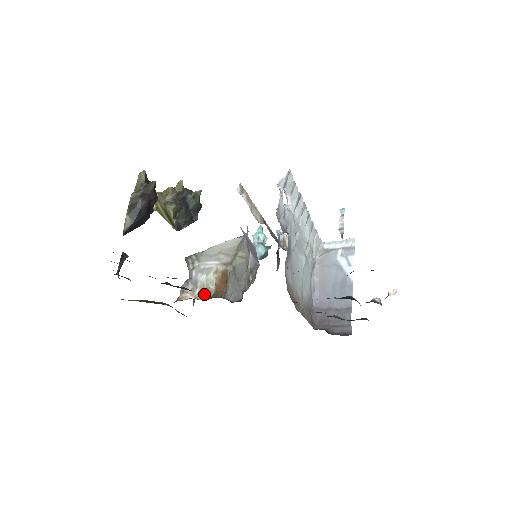
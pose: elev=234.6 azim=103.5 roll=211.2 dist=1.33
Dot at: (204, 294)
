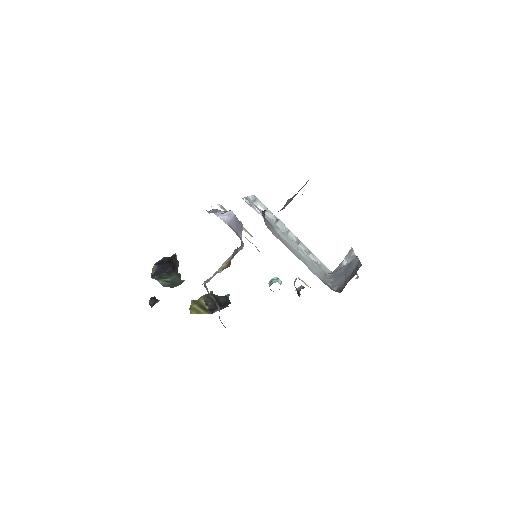
Dot at: (213, 276)
